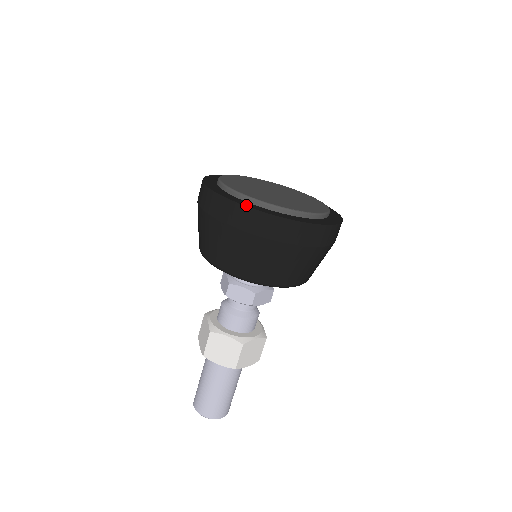
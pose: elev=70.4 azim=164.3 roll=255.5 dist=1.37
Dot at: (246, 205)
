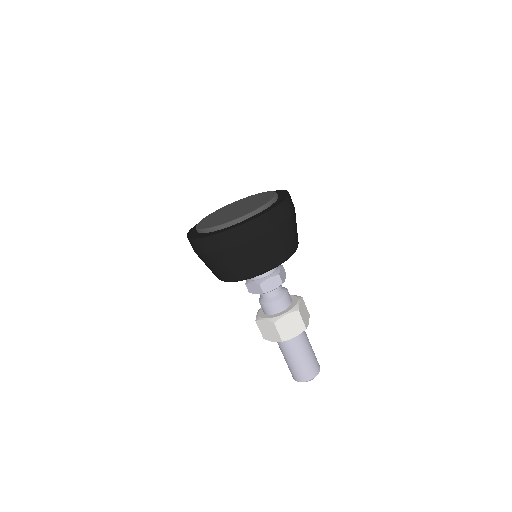
Dot at: (195, 238)
